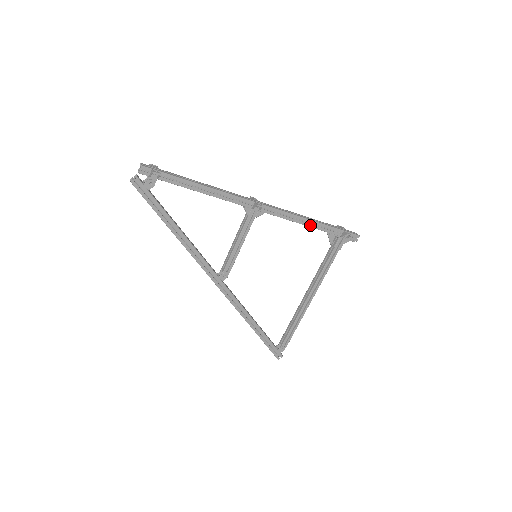
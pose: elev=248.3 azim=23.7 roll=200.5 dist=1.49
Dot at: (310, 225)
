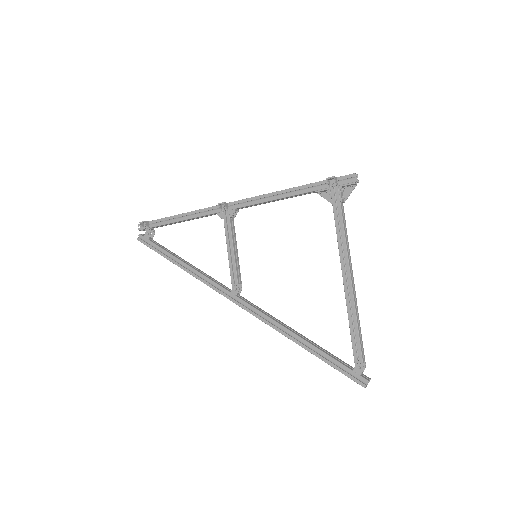
Dot at: (286, 195)
